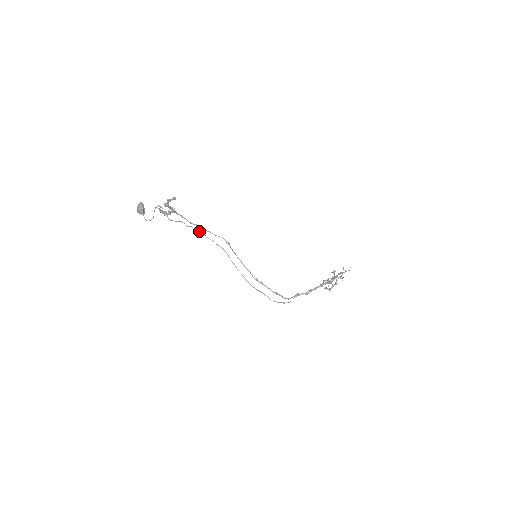
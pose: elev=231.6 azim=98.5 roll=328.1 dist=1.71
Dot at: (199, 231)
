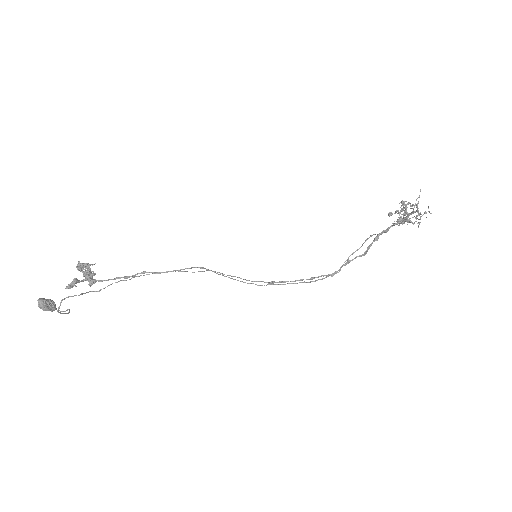
Dot at: occluded
